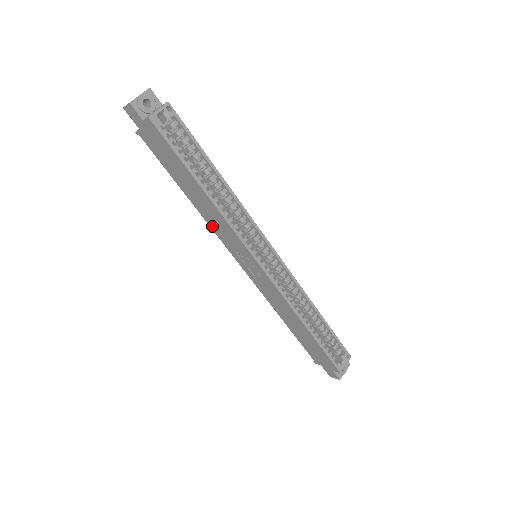
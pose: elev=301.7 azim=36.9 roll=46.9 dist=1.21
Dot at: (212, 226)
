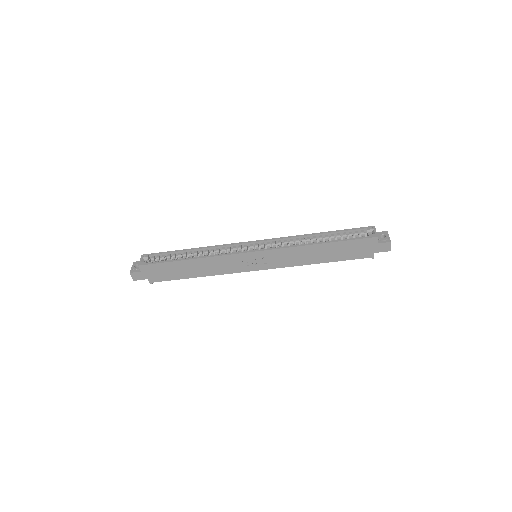
Dot at: (222, 272)
